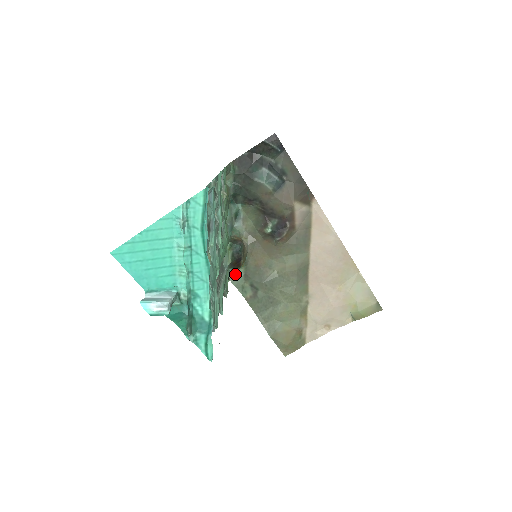
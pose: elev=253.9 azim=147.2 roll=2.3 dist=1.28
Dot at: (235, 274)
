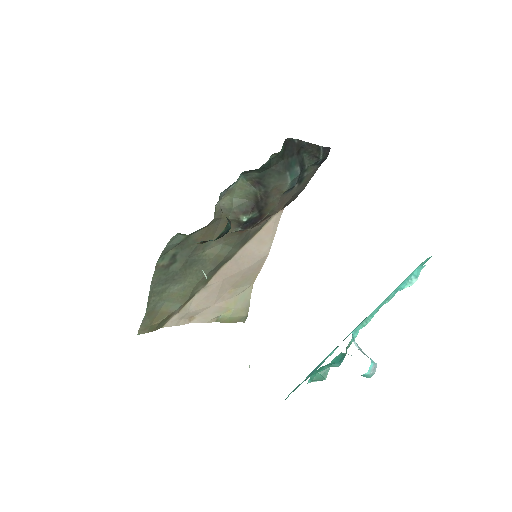
Dot at: (175, 238)
